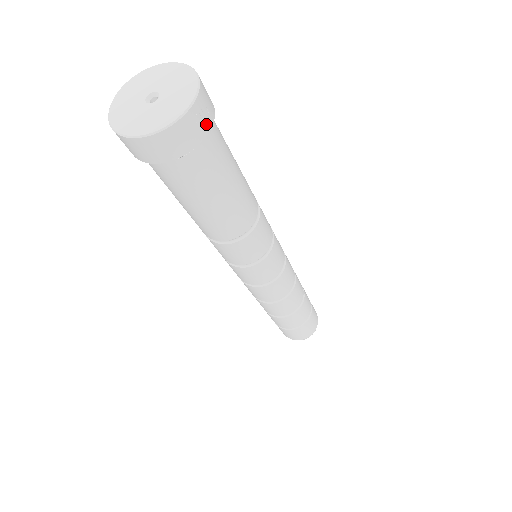
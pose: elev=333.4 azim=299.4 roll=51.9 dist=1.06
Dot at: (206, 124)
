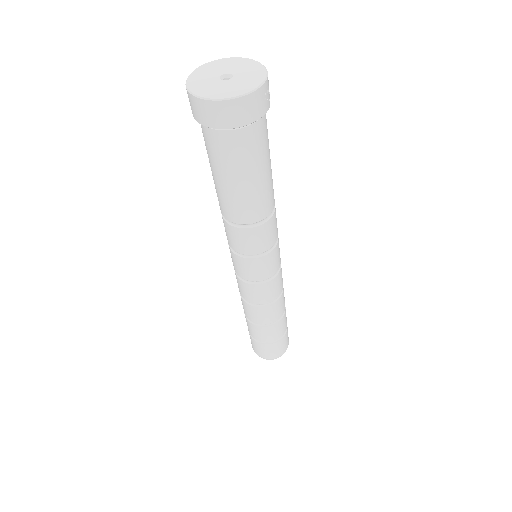
Dot at: (268, 101)
